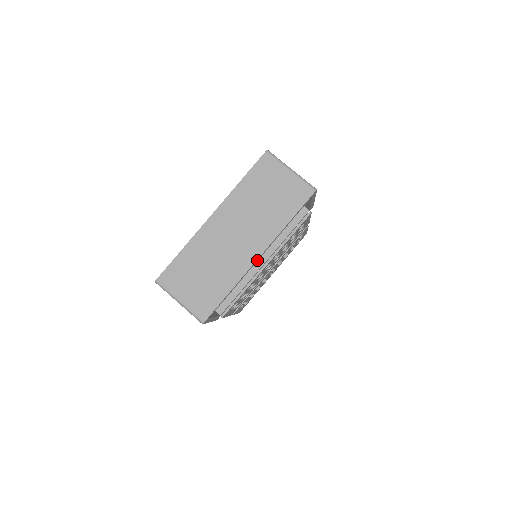
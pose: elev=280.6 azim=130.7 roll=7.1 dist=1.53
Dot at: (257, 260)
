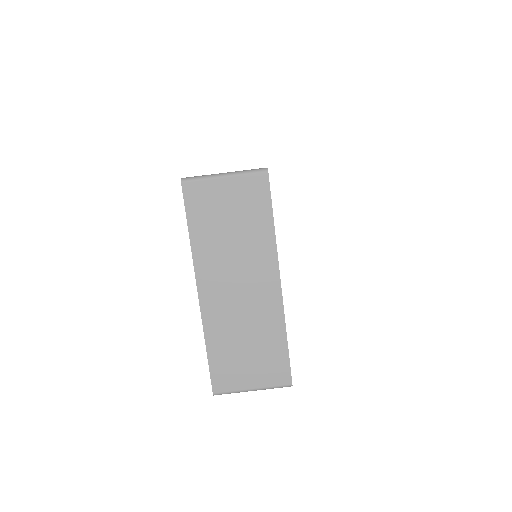
Dot at: (280, 287)
